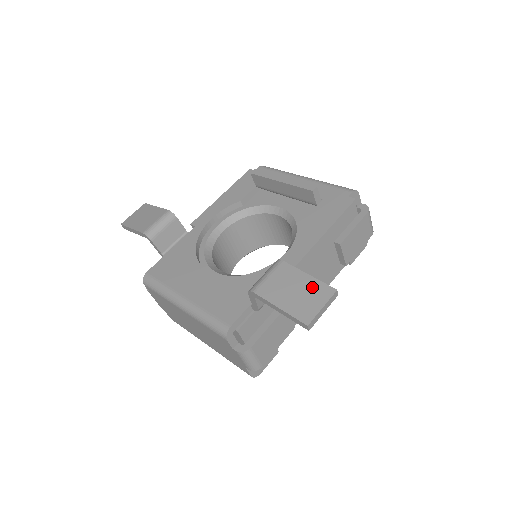
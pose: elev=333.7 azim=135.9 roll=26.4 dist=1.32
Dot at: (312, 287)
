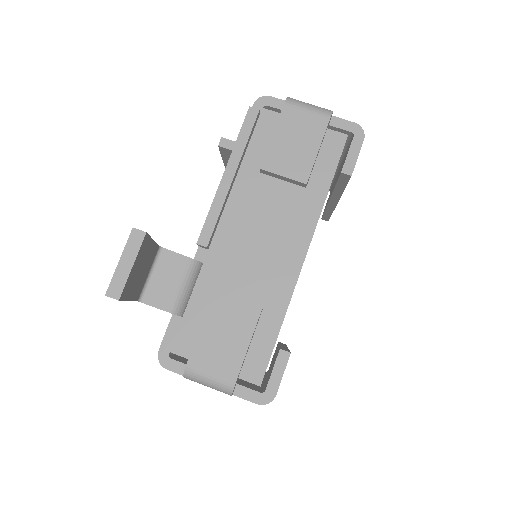
Dot at: occluded
